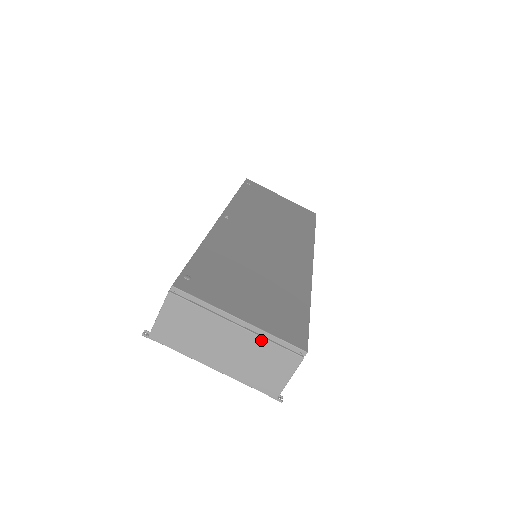
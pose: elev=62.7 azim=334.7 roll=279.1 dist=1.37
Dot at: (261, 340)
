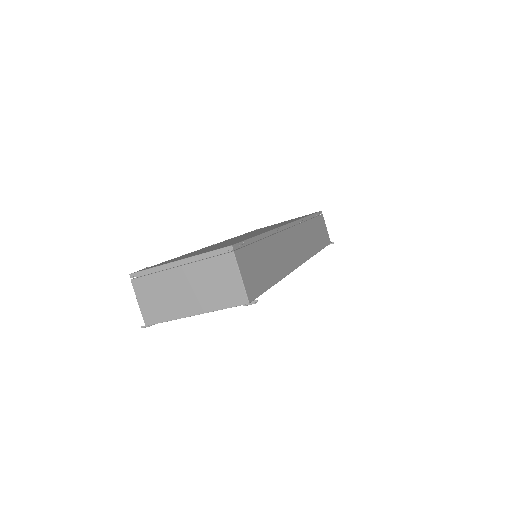
Dot at: (200, 264)
